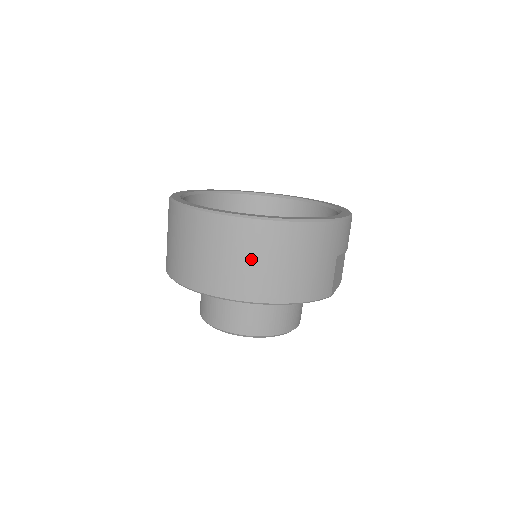
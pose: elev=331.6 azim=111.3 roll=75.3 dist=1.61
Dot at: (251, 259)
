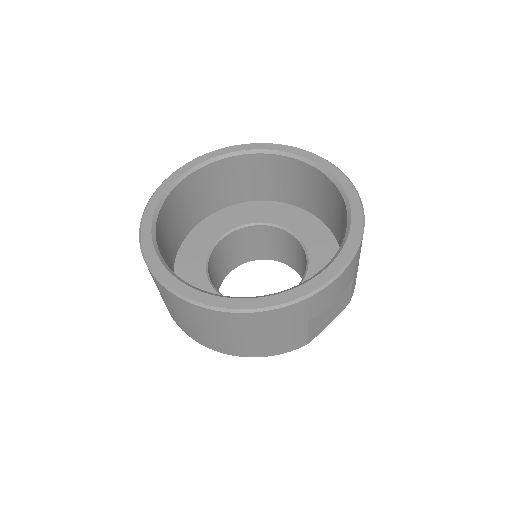
Dot at: (196, 325)
